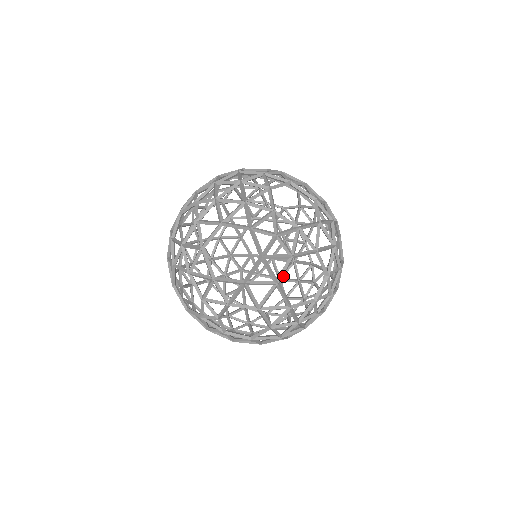
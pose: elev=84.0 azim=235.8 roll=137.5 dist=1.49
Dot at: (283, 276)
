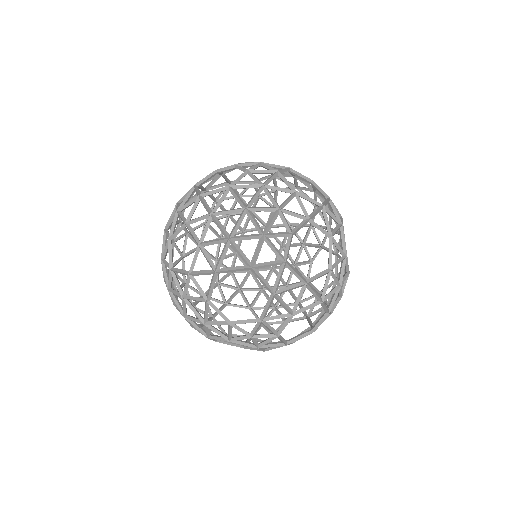
Dot at: (297, 186)
